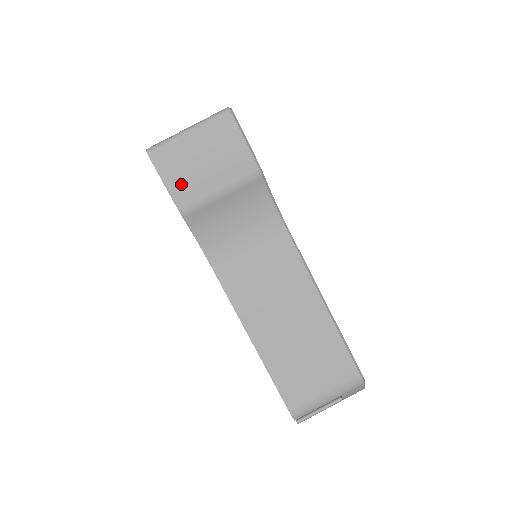
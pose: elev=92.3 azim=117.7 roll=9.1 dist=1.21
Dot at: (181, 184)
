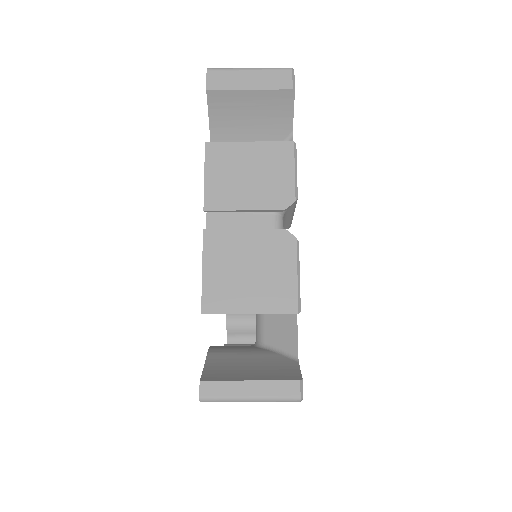
Dot at: occluded
